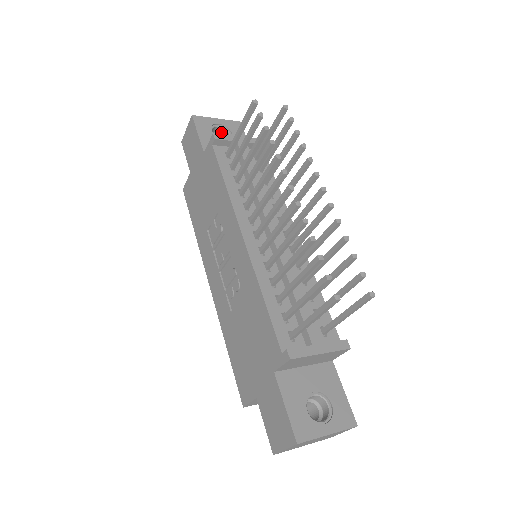
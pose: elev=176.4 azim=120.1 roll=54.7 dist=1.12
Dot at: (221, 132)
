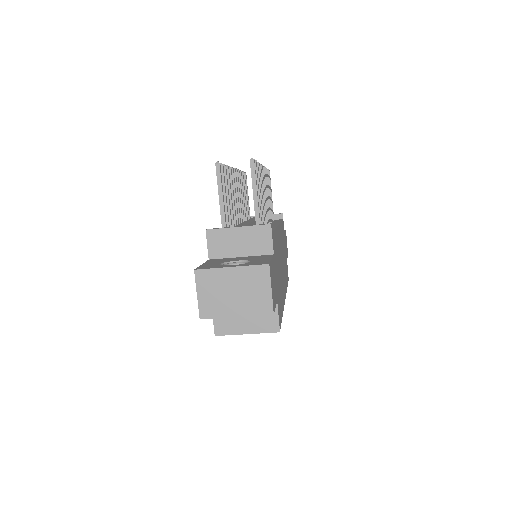
Dot at: occluded
